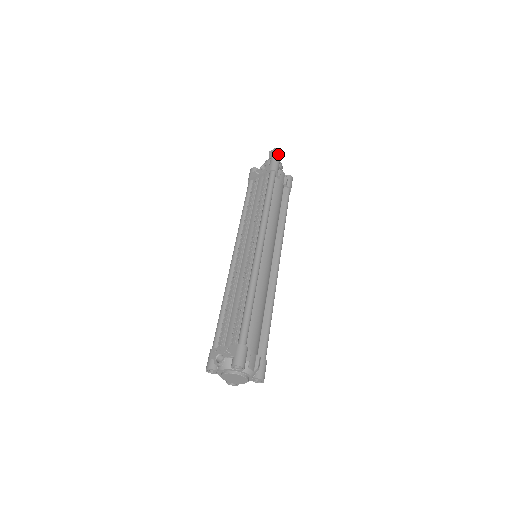
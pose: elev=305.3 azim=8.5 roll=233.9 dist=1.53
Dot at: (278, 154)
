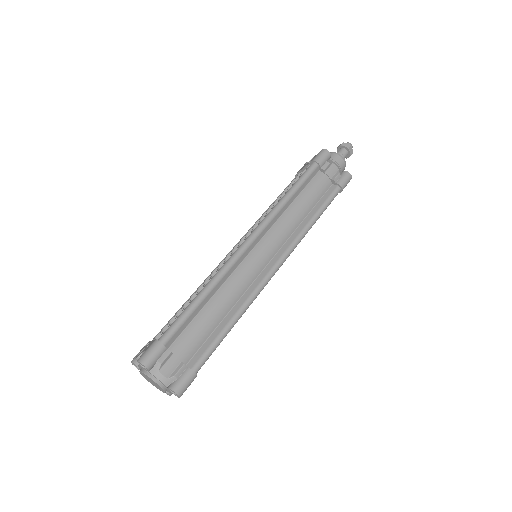
Dot at: (346, 148)
